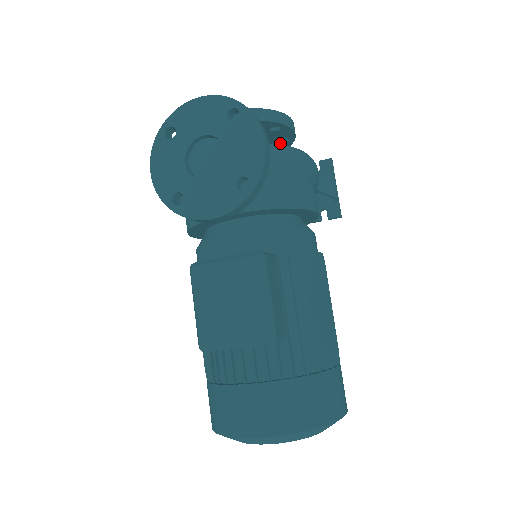
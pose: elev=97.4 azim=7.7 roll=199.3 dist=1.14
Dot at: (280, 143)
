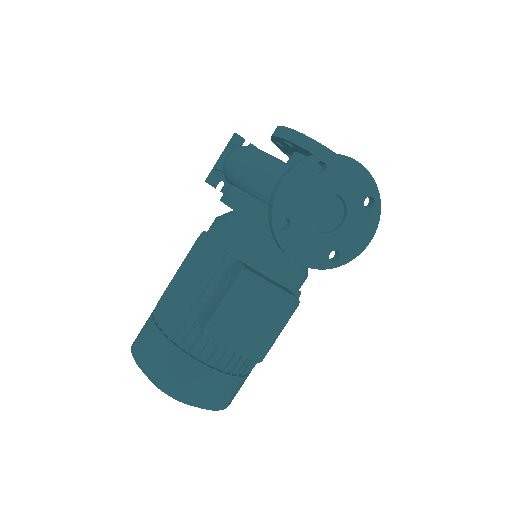
Dot at: occluded
